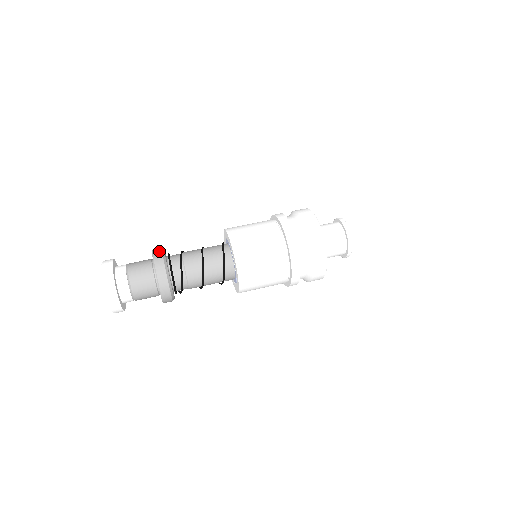
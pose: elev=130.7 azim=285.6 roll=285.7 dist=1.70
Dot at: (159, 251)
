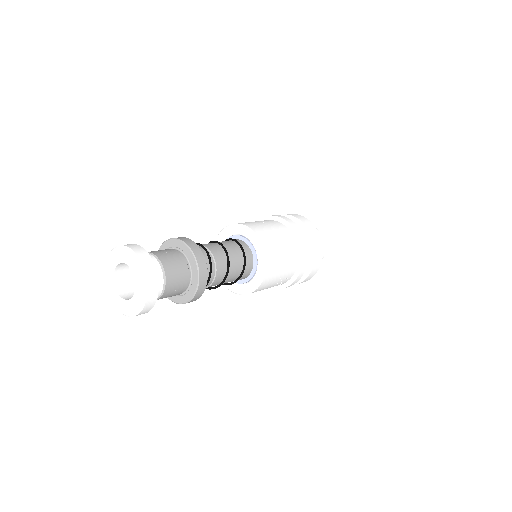
Dot at: occluded
